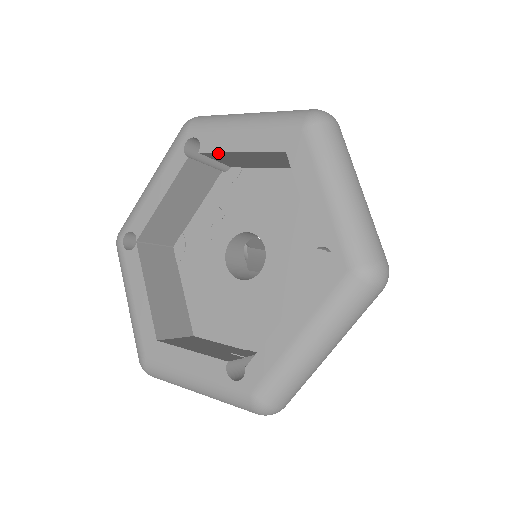
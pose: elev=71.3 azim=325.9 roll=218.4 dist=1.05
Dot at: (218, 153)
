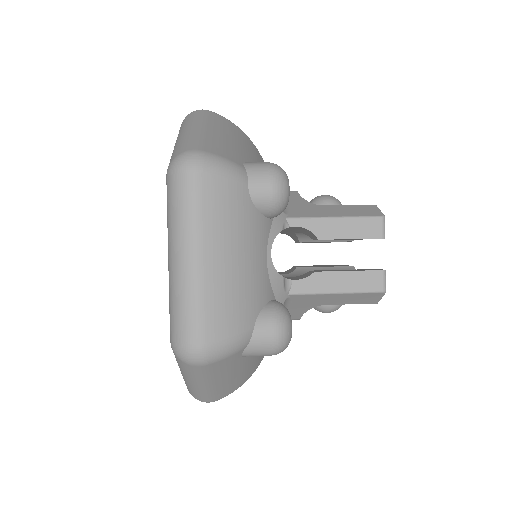
Dot at: occluded
